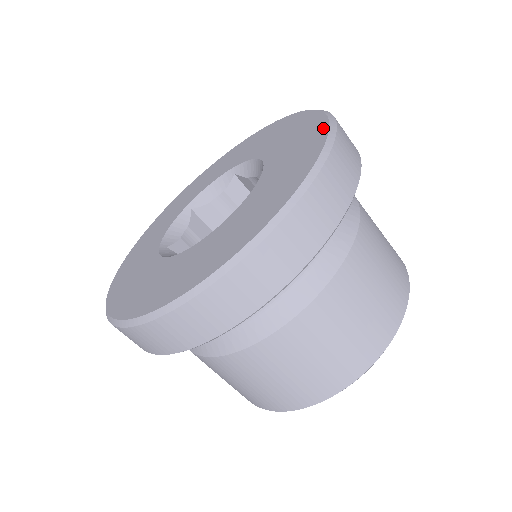
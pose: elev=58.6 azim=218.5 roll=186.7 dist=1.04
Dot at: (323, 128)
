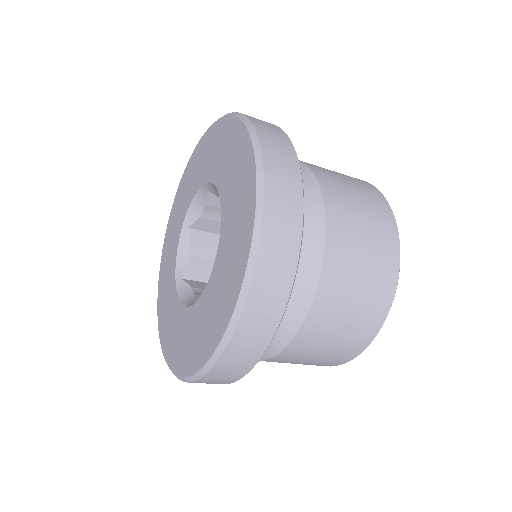
Dot at: (220, 334)
